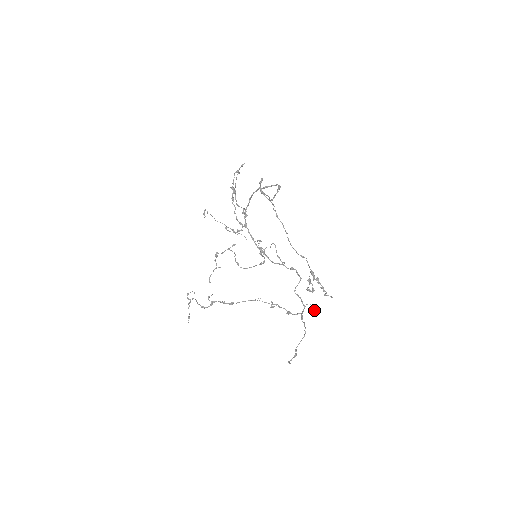
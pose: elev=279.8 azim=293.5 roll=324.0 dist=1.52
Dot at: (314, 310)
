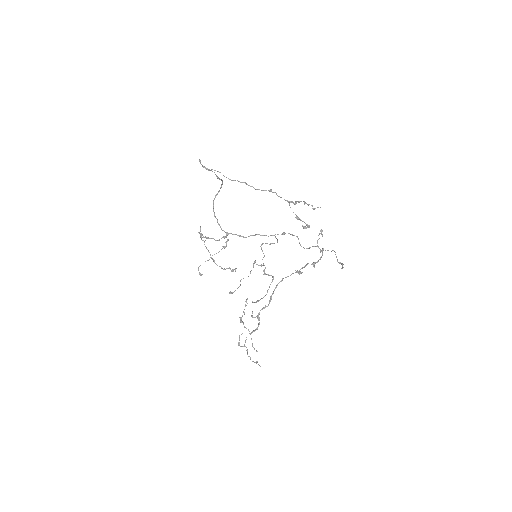
Dot at: (321, 230)
